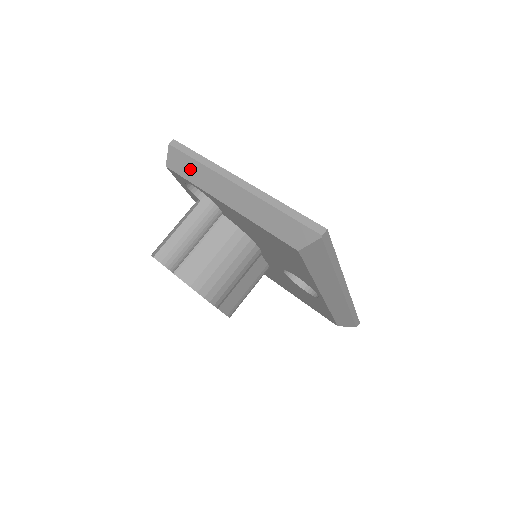
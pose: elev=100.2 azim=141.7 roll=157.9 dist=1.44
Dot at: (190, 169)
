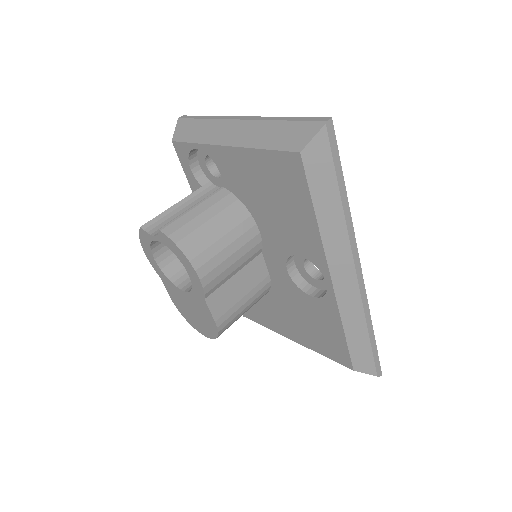
Dot at: (195, 130)
